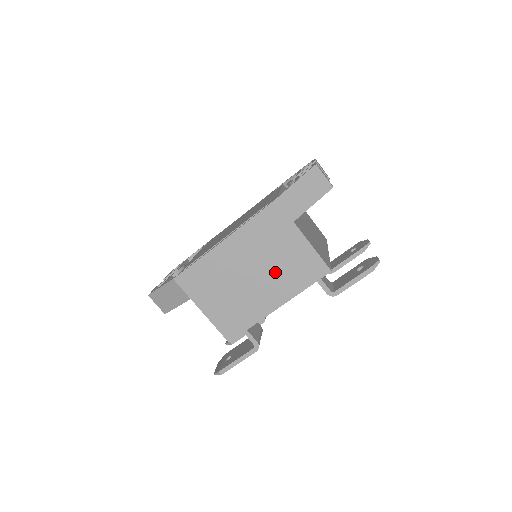
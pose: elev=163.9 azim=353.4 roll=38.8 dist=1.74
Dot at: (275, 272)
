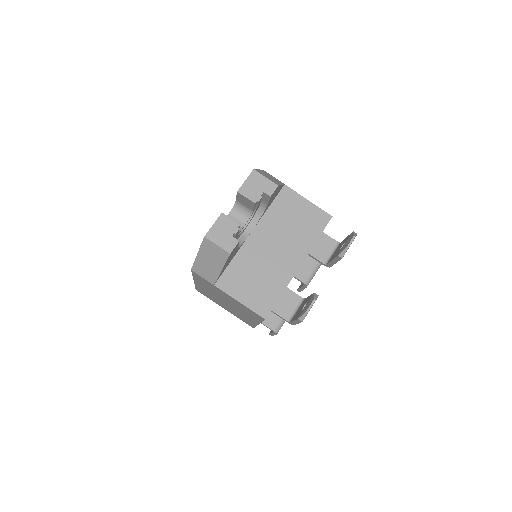
Dot at: (236, 307)
